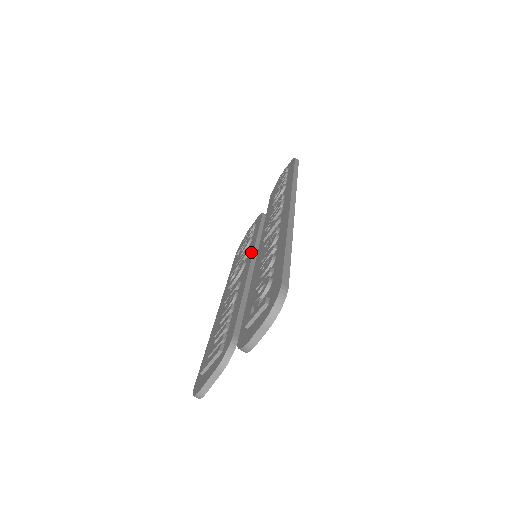
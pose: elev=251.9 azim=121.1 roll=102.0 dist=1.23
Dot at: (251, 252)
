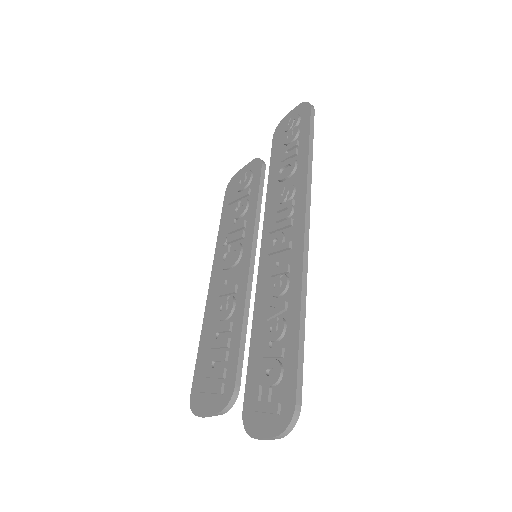
Dot at: (249, 239)
